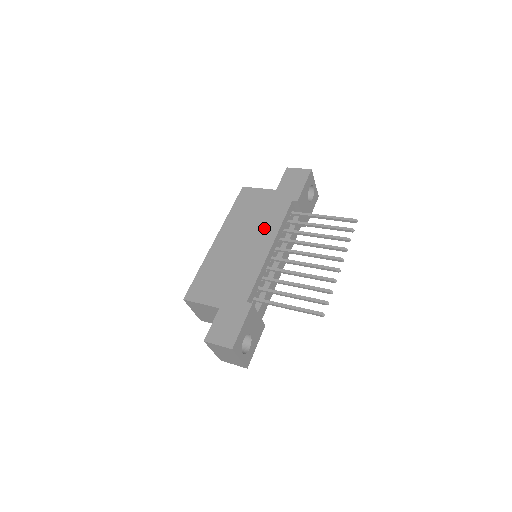
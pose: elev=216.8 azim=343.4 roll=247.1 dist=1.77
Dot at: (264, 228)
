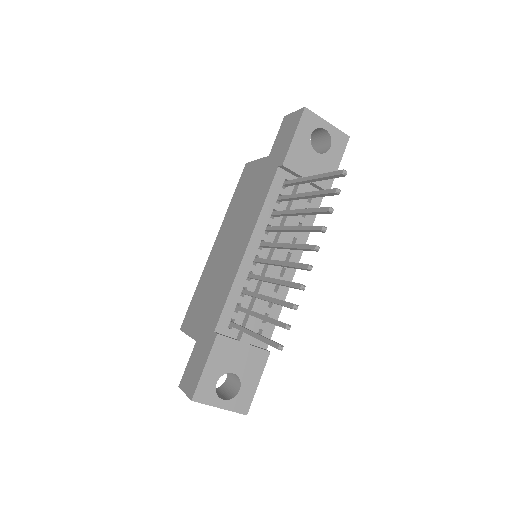
Dot at: (248, 218)
